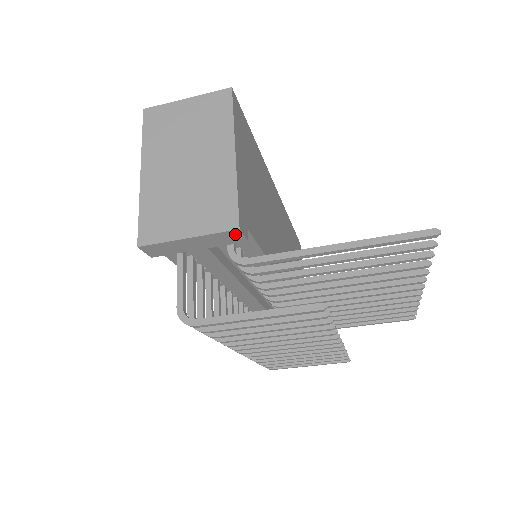
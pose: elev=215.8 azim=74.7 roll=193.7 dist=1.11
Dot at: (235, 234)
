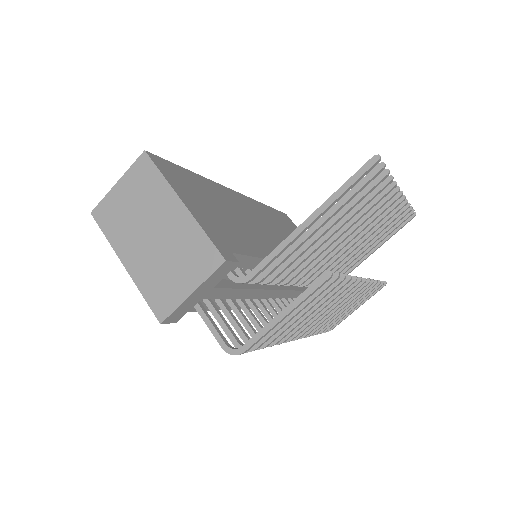
Dot at: (225, 266)
